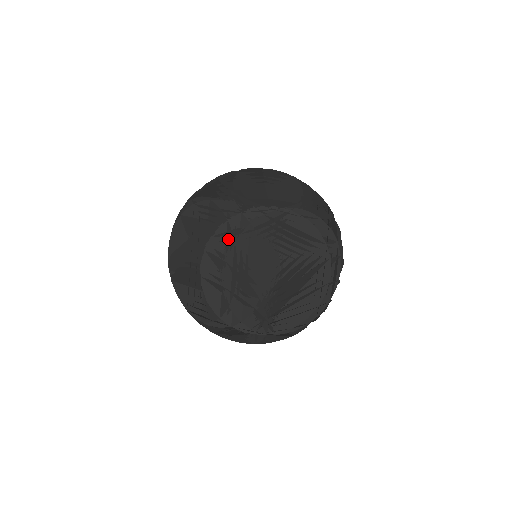
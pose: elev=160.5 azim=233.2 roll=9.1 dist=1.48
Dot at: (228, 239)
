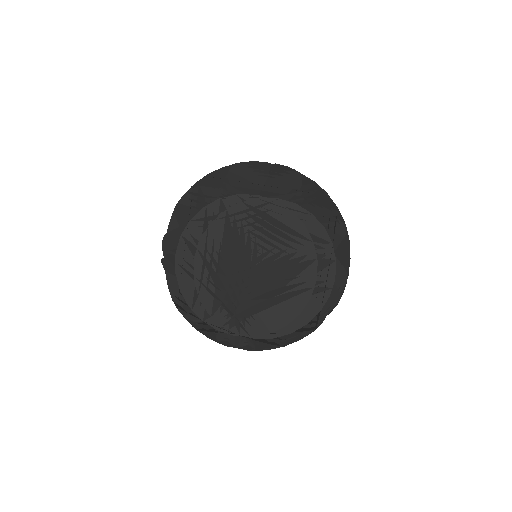
Dot at: (204, 225)
